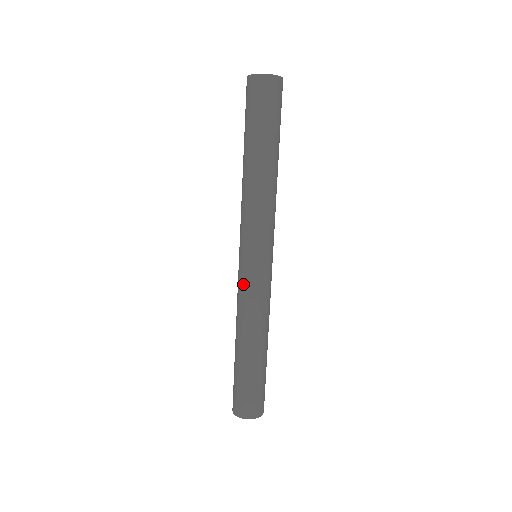
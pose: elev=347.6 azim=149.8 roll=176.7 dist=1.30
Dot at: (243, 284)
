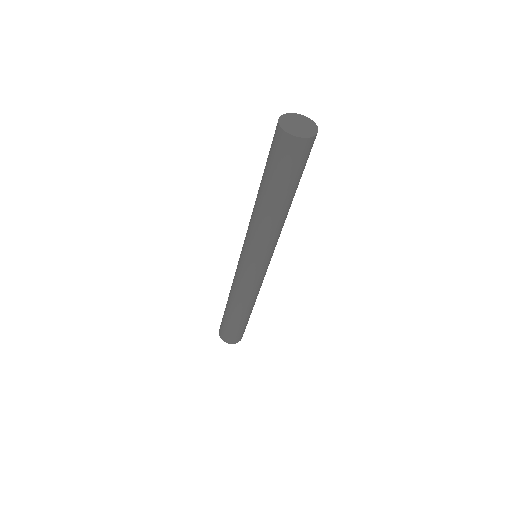
Dot at: (240, 277)
